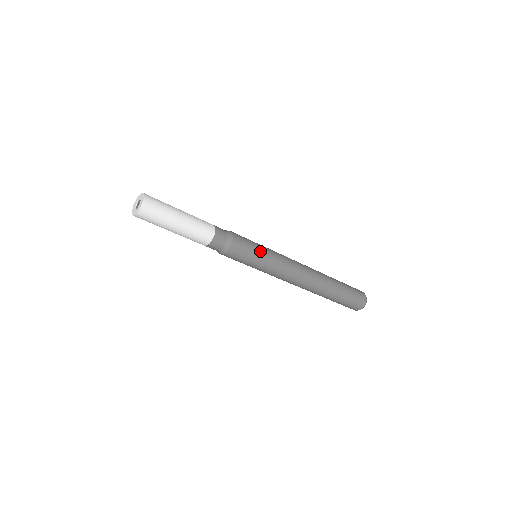
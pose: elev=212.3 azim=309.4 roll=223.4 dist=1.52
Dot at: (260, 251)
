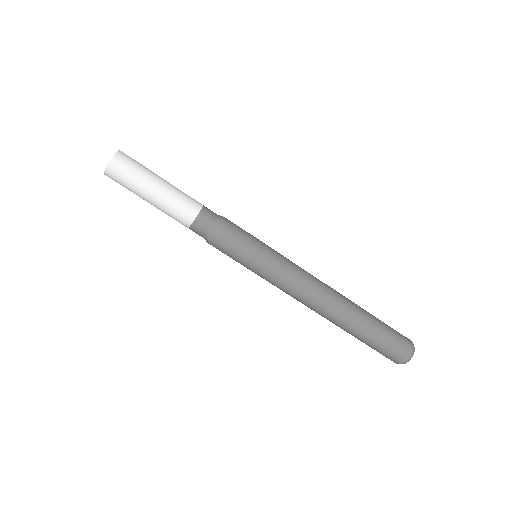
Dot at: occluded
